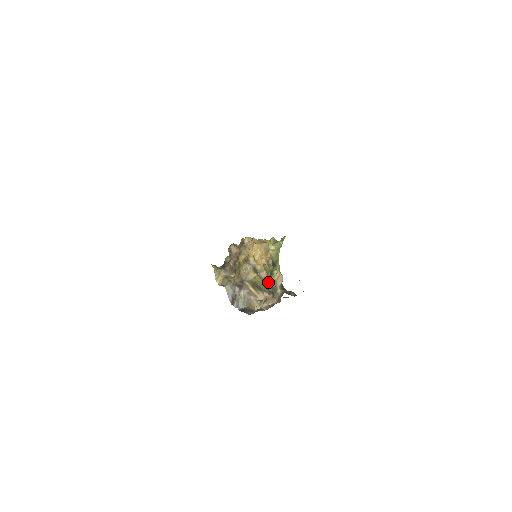
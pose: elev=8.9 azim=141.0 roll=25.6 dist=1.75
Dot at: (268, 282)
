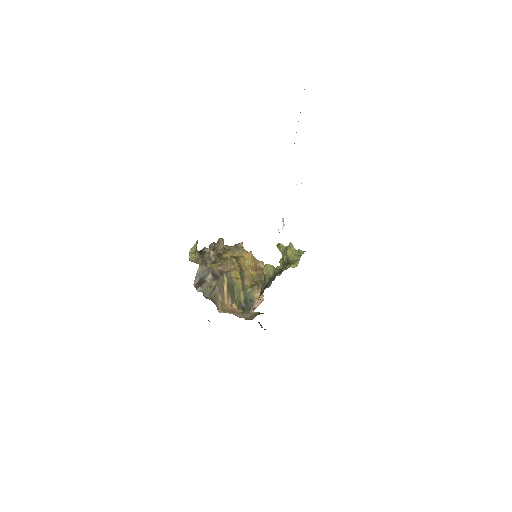
Dot at: (271, 277)
